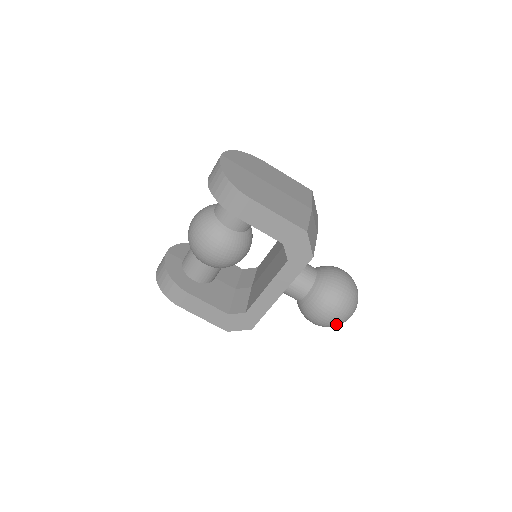
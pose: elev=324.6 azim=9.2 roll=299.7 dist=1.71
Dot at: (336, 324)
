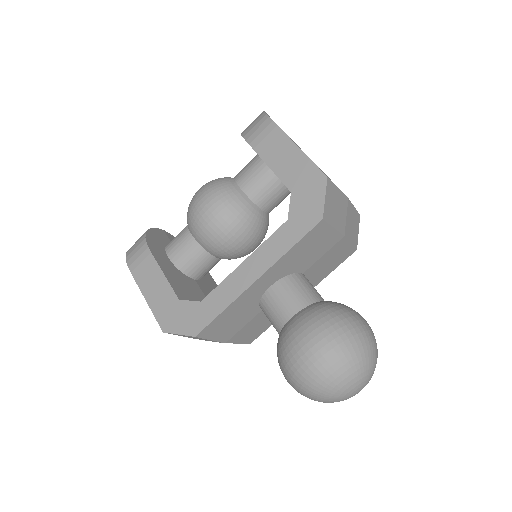
Dot at: (321, 378)
